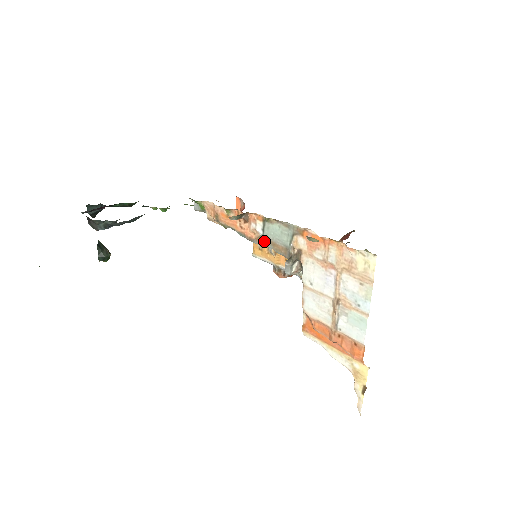
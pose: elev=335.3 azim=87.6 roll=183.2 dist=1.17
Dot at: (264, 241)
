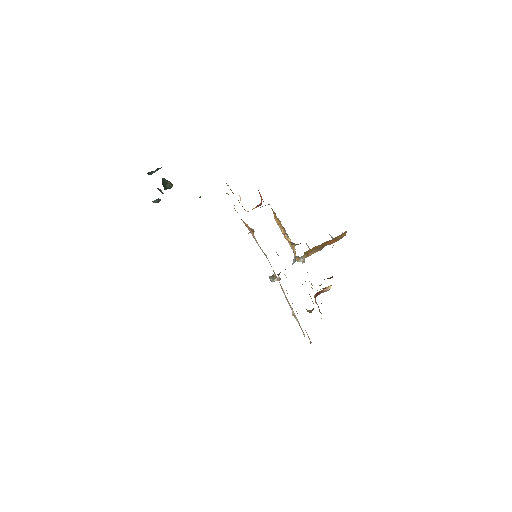
Dot at: occluded
